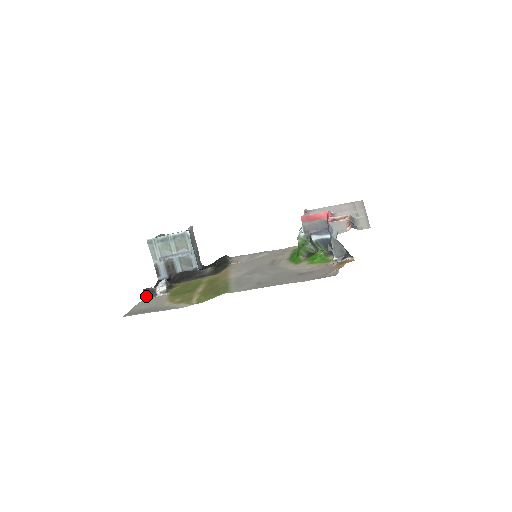
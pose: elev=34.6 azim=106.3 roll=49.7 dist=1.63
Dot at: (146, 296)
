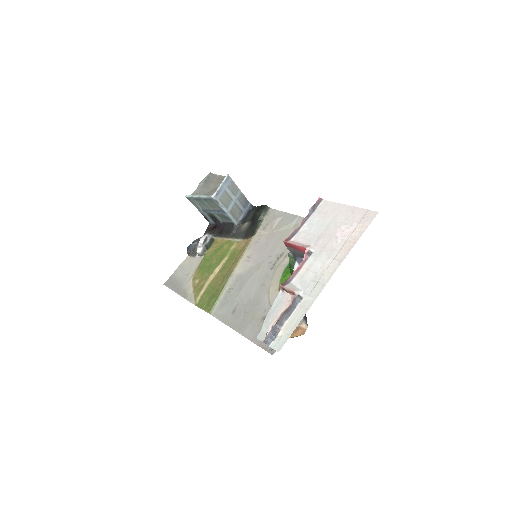
Dot at: (189, 254)
